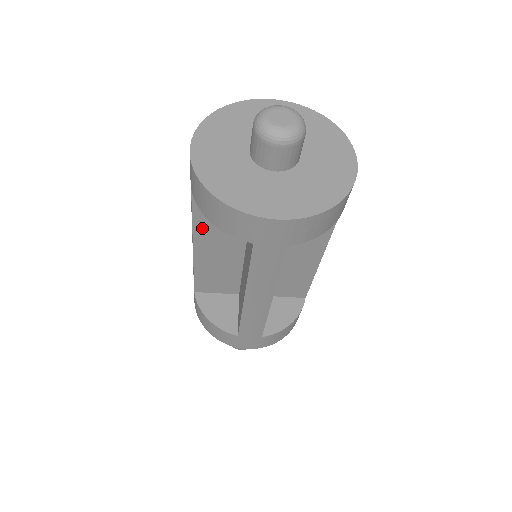
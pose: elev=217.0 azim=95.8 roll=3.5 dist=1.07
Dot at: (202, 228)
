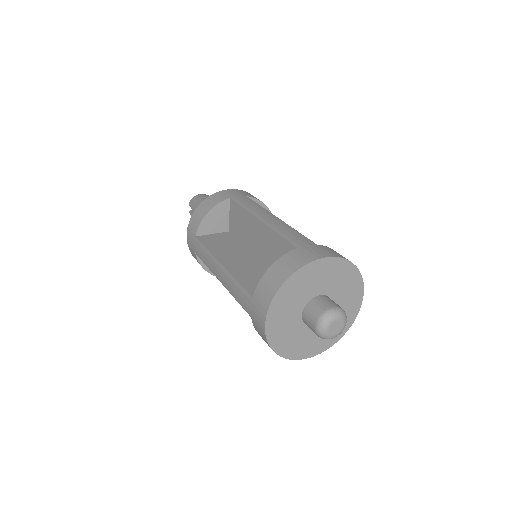
Dot at: occluded
